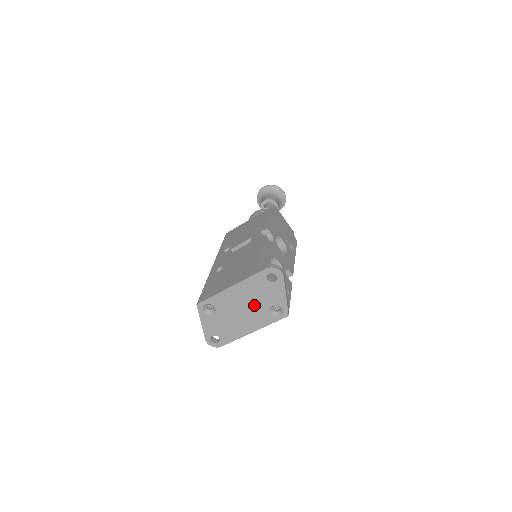
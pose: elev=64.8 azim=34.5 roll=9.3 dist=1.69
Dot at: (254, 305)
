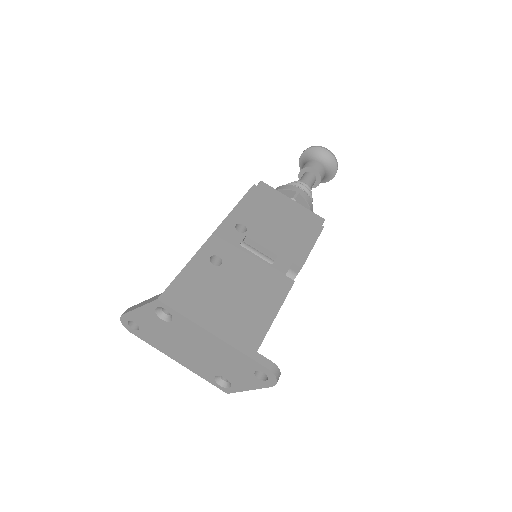
Dot at: (211, 361)
